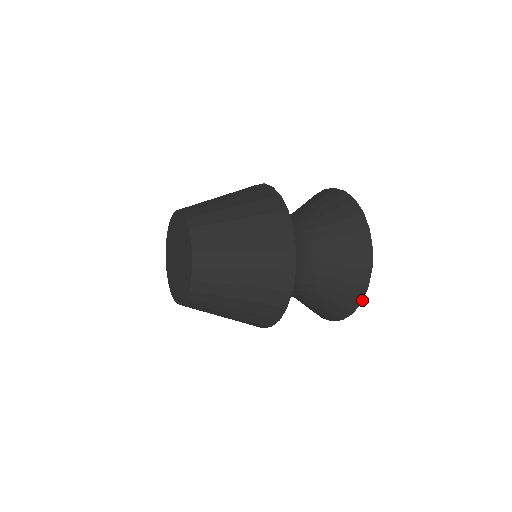
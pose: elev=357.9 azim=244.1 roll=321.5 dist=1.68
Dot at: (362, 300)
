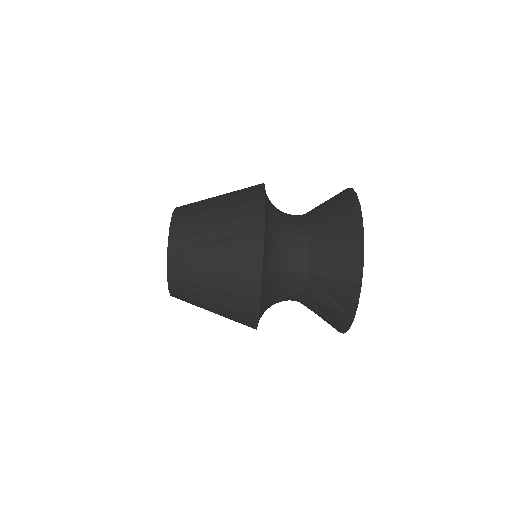
Dot at: (359, 204)
